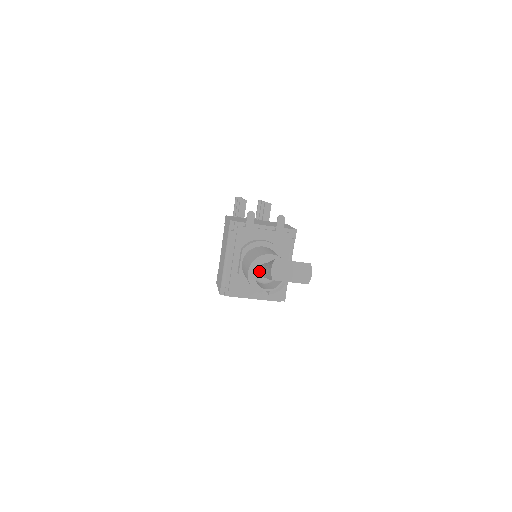
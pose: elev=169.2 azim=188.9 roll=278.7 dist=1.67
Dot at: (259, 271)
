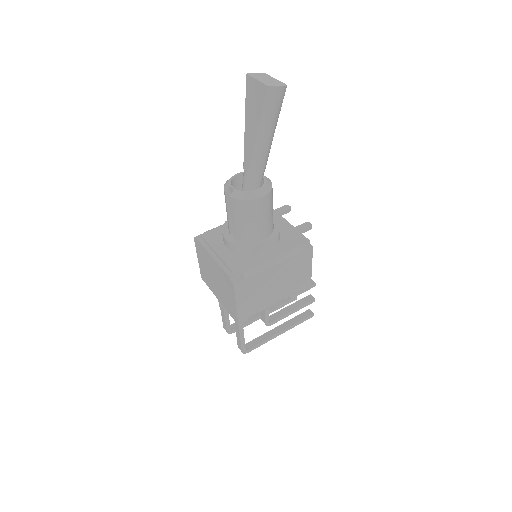
Dot at: occluded
